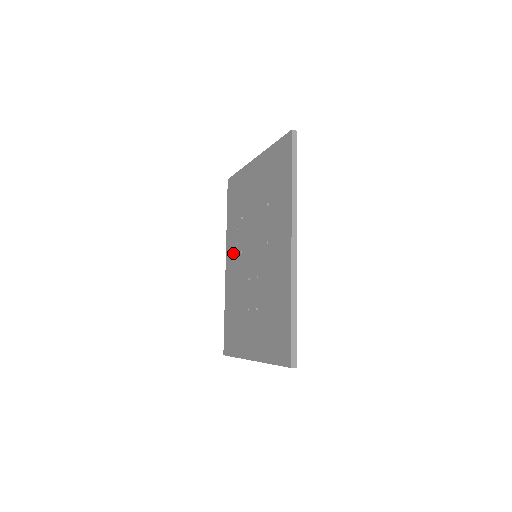
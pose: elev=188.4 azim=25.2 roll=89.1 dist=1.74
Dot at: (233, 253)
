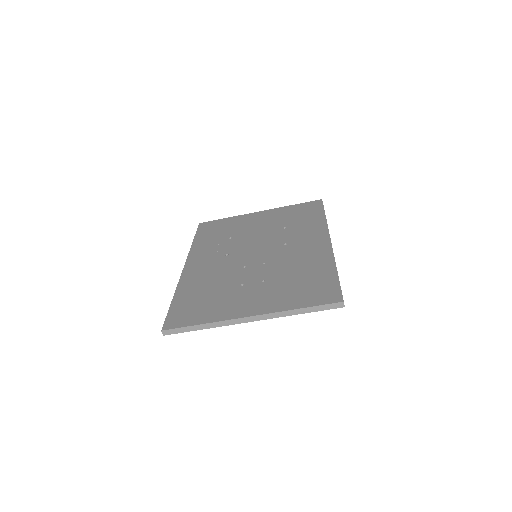
Dot at: (206, 257)
